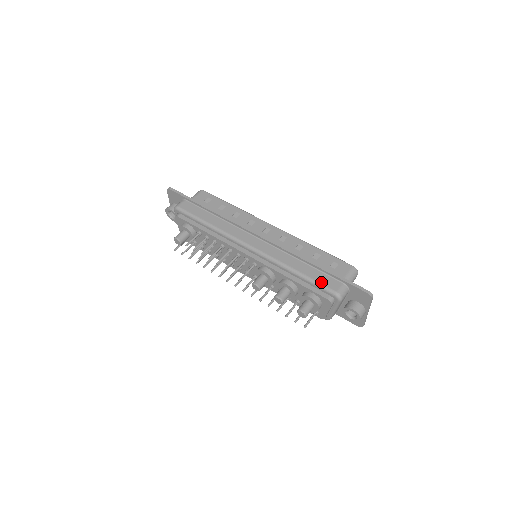
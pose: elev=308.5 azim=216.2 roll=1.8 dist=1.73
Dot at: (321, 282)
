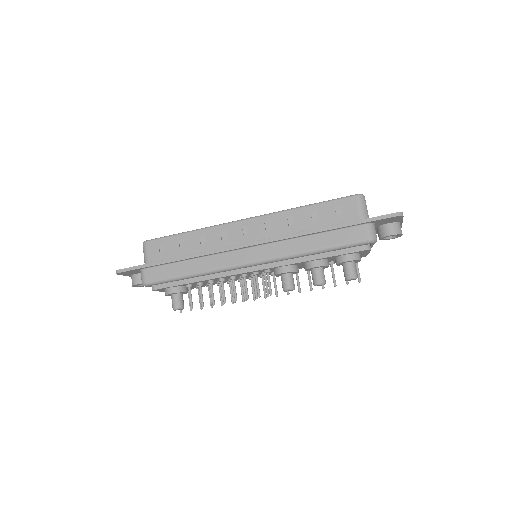
Dot at: (346, 242)
